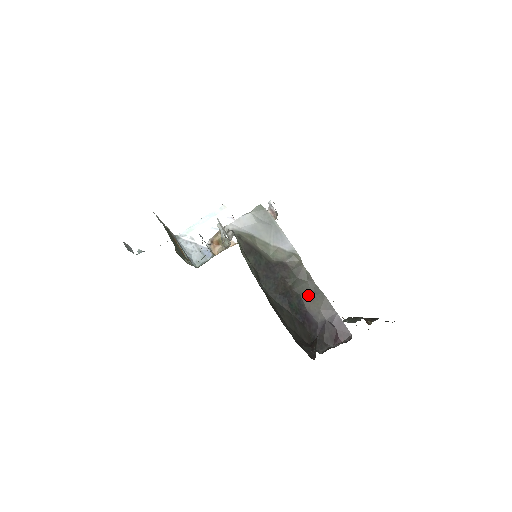
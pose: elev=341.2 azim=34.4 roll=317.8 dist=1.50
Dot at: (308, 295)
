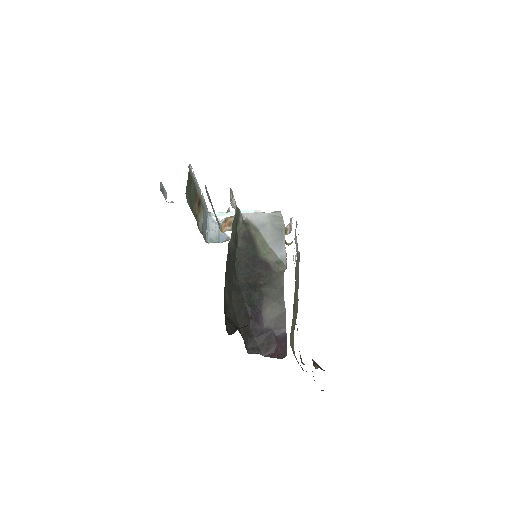
Dot at: (271, 300)
